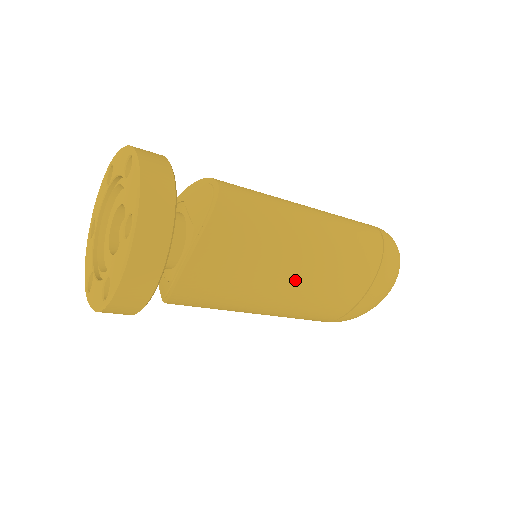
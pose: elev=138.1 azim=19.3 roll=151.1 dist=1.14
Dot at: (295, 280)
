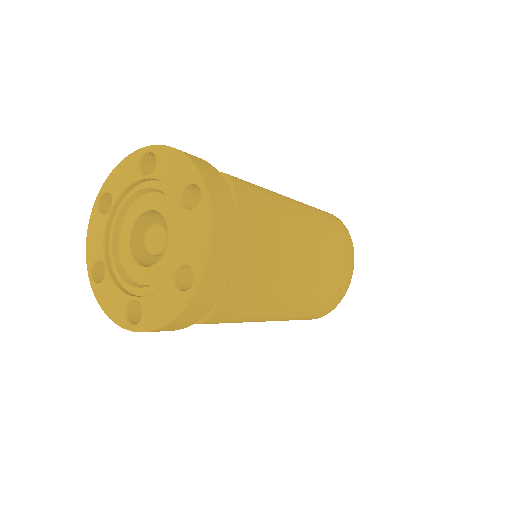
Dot at: (304, 256)
